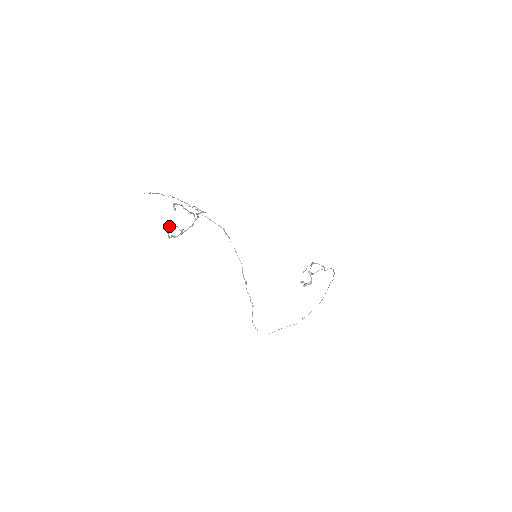
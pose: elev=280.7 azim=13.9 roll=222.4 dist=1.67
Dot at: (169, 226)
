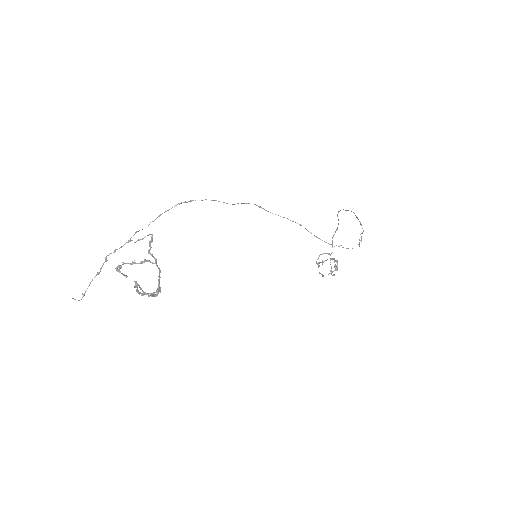
Dot at: (135, 284)
